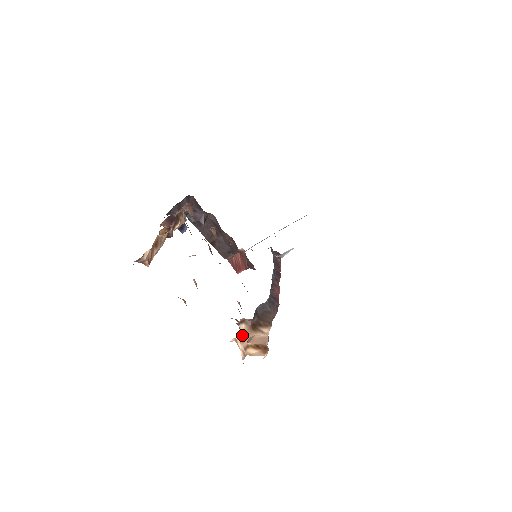
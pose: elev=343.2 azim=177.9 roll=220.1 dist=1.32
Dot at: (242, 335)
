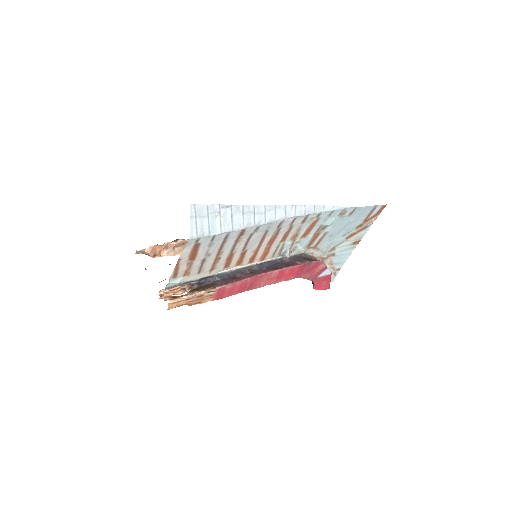
Dot at: occluded
